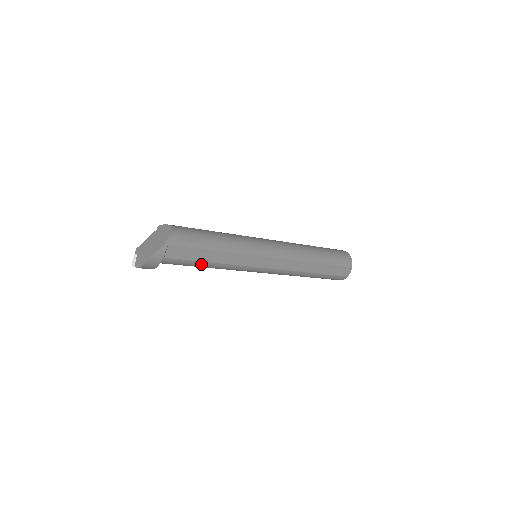
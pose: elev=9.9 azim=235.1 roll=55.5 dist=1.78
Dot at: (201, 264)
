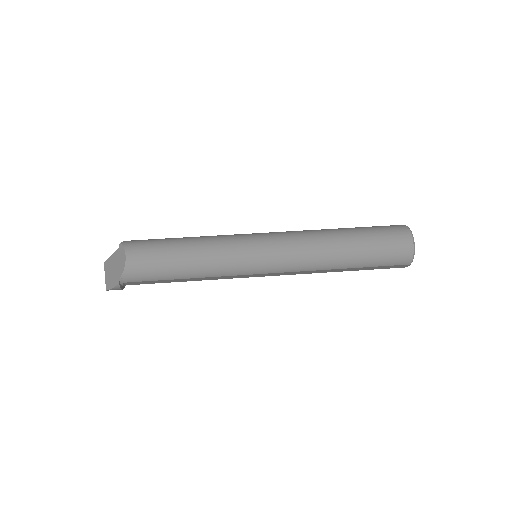
Dot at: occluded
